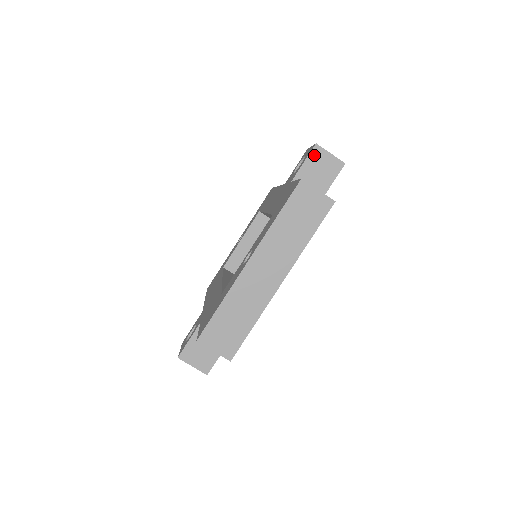
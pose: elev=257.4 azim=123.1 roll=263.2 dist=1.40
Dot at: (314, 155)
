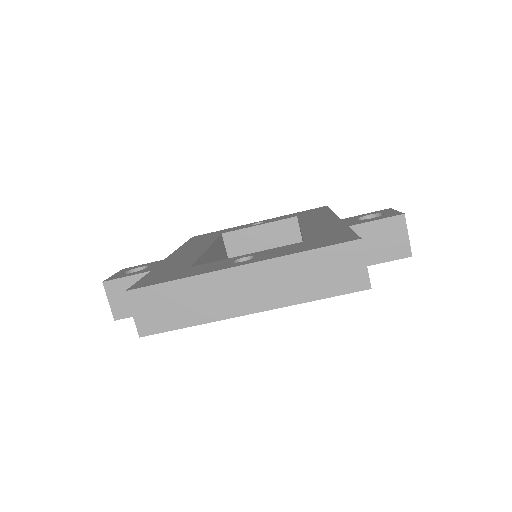
Dot at: (392, 222)
